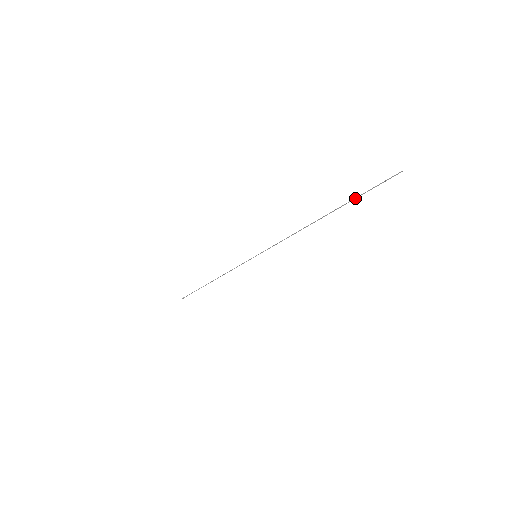
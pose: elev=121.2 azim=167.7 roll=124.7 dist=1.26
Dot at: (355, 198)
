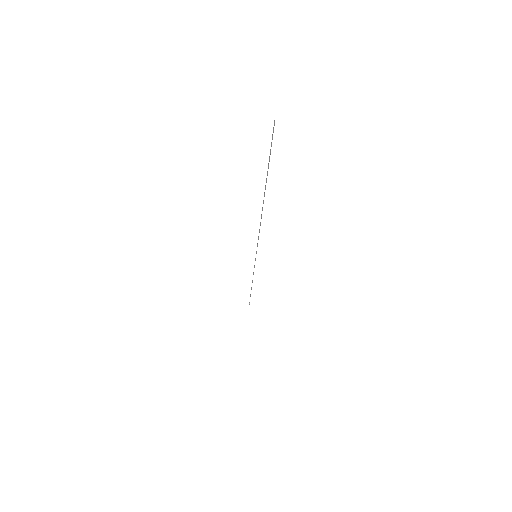
Dot at: occluded
